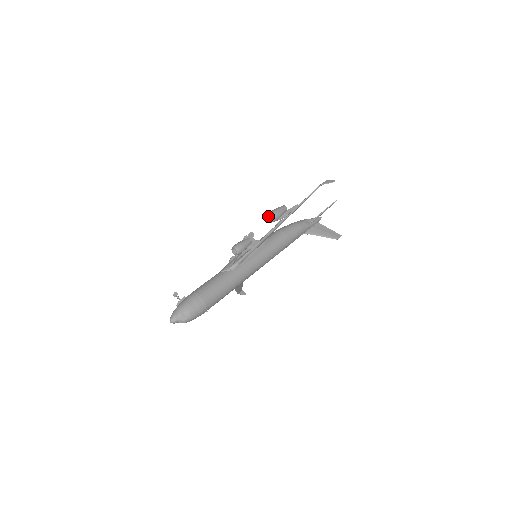
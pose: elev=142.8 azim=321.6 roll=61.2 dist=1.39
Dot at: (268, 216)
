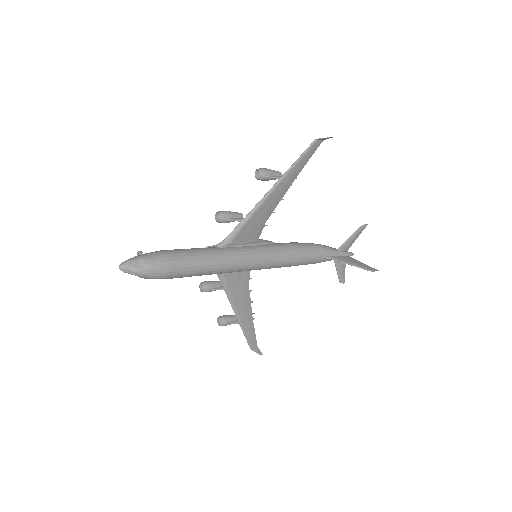
Dot at: (256, 175)
